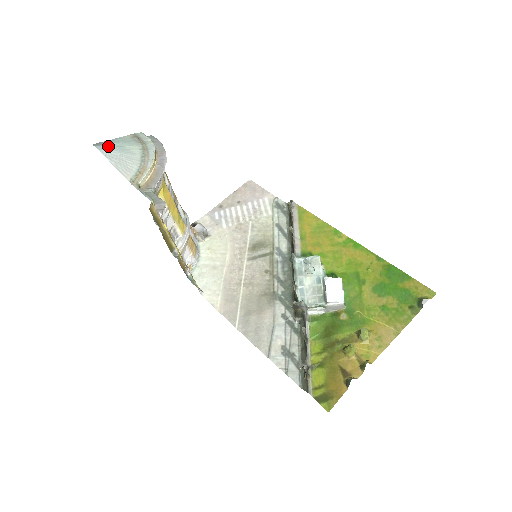
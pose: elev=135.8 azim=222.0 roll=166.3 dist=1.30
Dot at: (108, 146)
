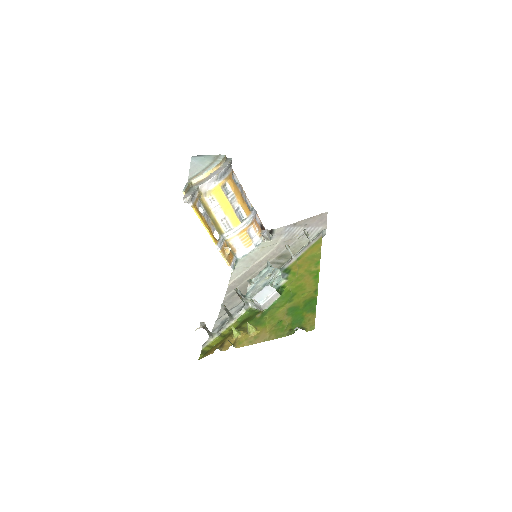
Dot at: (197, 158)
